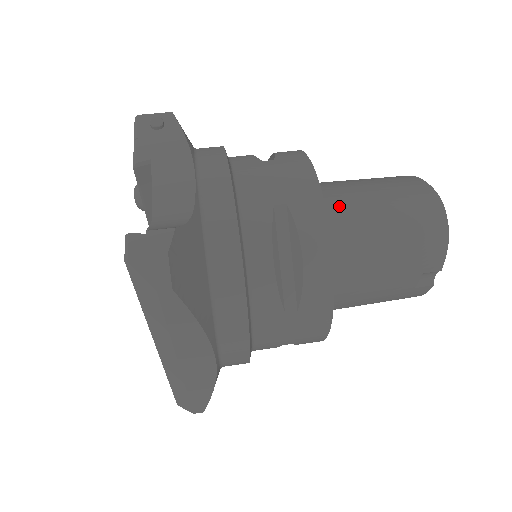
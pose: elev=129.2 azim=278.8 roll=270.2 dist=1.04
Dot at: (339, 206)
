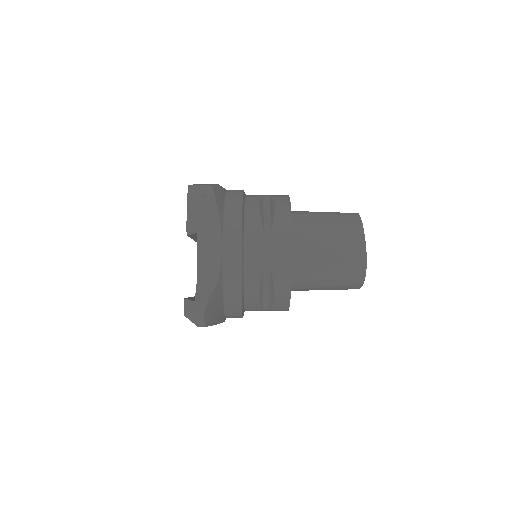
Dot at: (304, 260)
